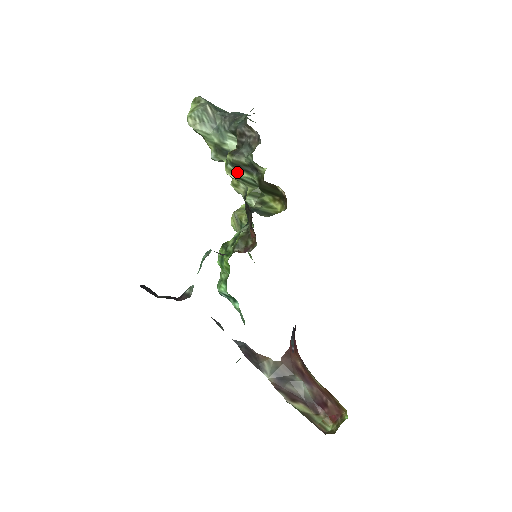
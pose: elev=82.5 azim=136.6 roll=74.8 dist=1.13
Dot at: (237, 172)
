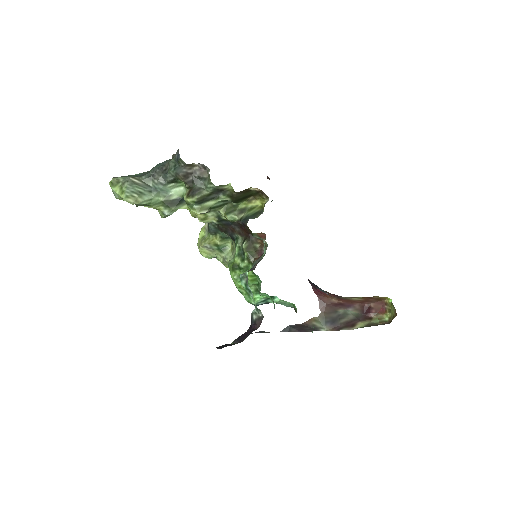
Dot at: (206, 206)
